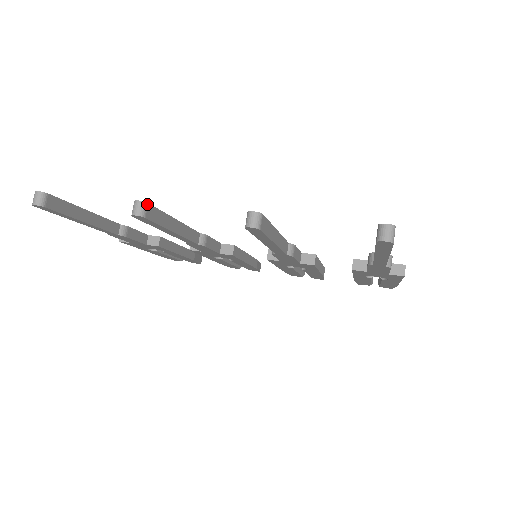
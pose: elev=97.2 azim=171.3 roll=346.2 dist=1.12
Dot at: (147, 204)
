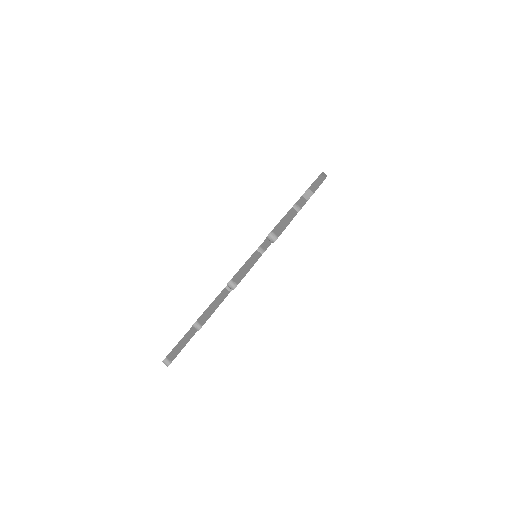
Dot at: (197, 321)
